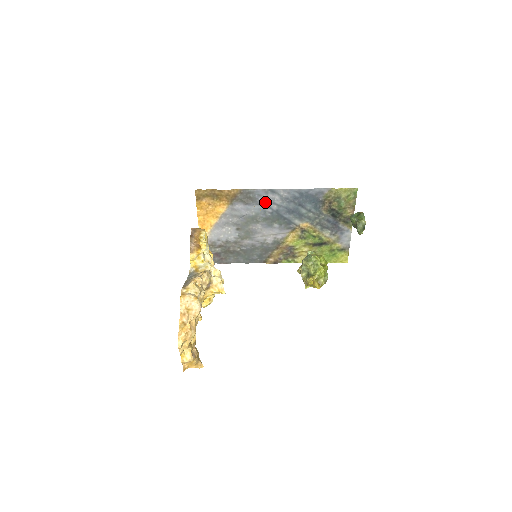
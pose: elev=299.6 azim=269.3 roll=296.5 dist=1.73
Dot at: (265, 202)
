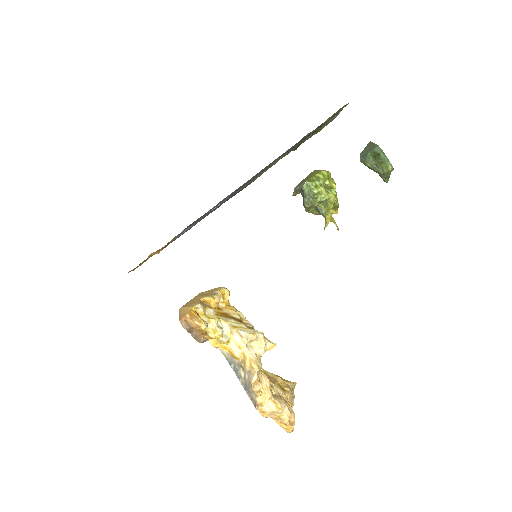
Dot at: (220, 202)
